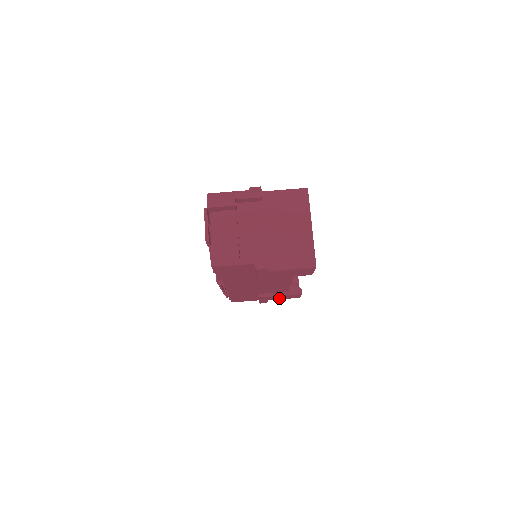
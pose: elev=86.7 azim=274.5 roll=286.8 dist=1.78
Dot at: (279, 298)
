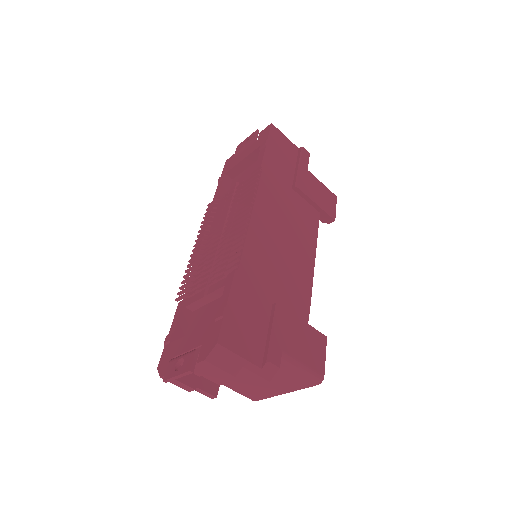
Dot at: occluded
